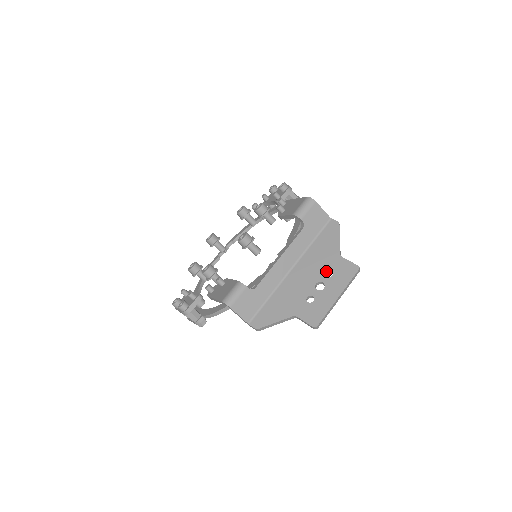
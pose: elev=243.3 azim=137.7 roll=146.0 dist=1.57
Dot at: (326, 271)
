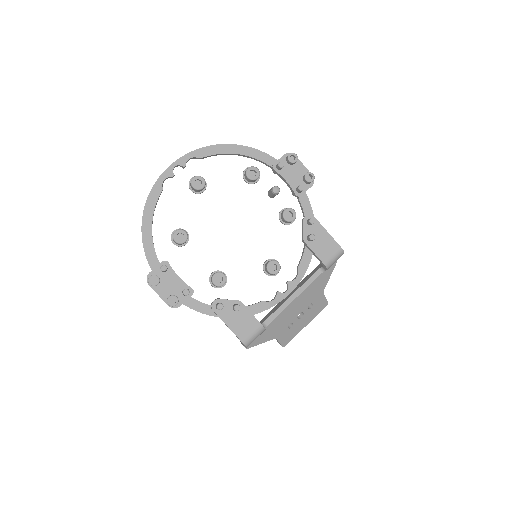
Dot at: occluded
